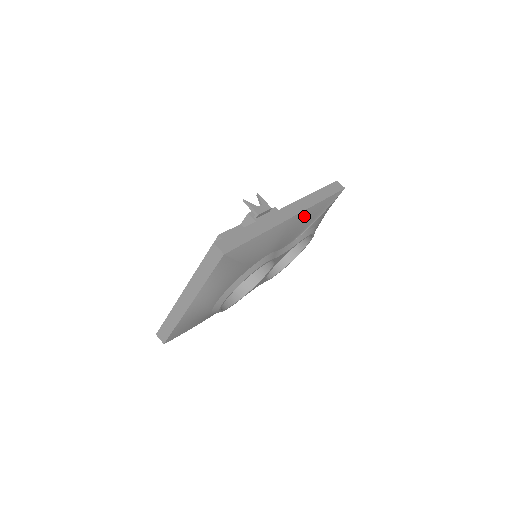
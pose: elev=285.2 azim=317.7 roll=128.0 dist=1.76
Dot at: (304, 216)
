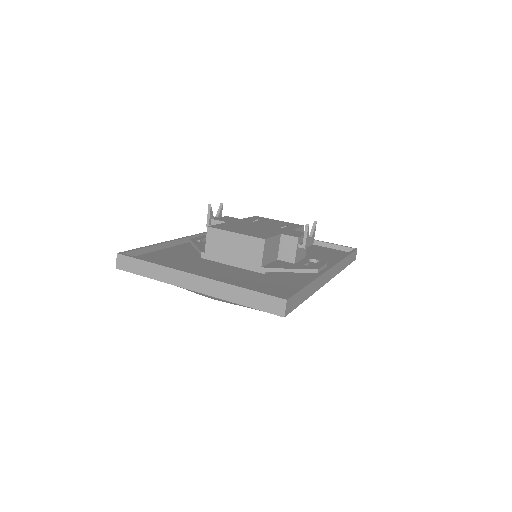
Dot at: occluded
